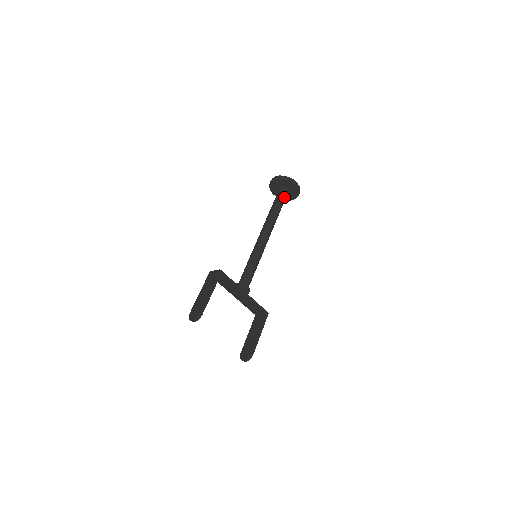
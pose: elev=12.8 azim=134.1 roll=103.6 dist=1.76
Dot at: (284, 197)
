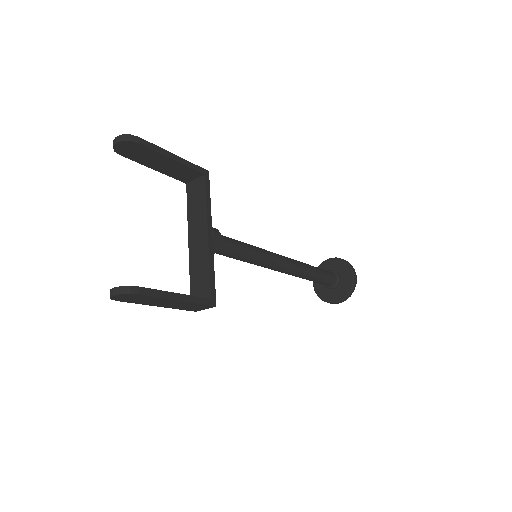
Dot at: (330, 276)
